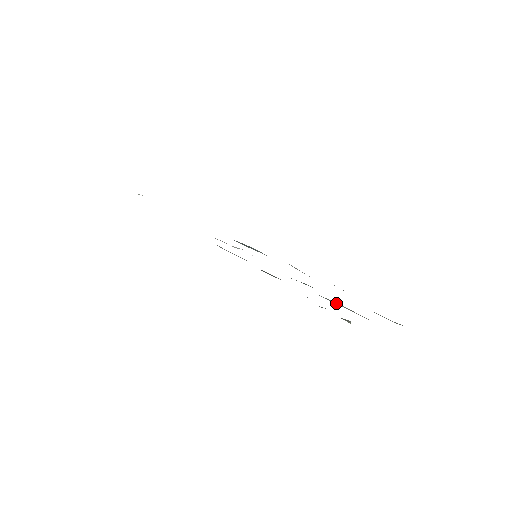
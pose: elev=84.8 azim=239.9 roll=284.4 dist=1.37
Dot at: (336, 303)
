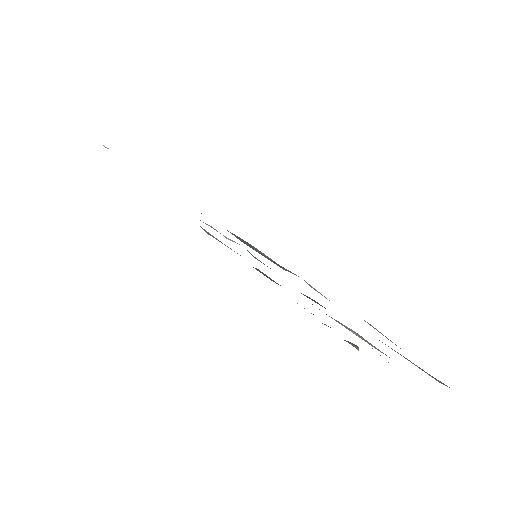
Dot at: (351, 330)
